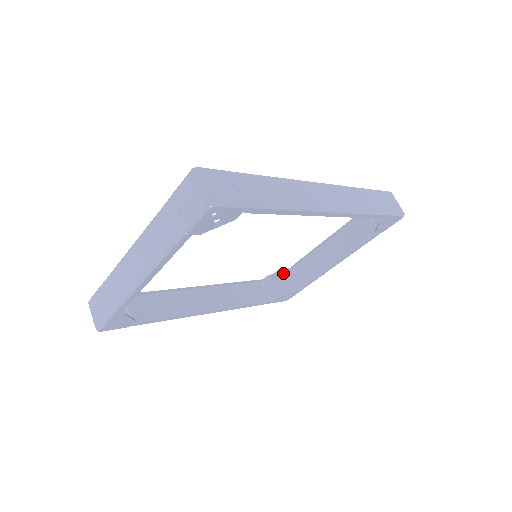
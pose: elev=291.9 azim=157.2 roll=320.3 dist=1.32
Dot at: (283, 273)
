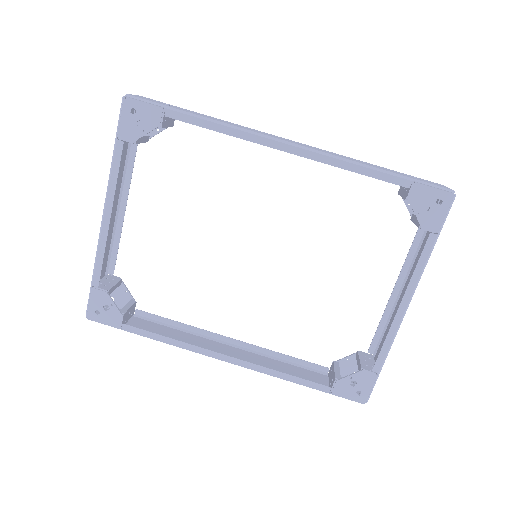
Dot at: occluded
